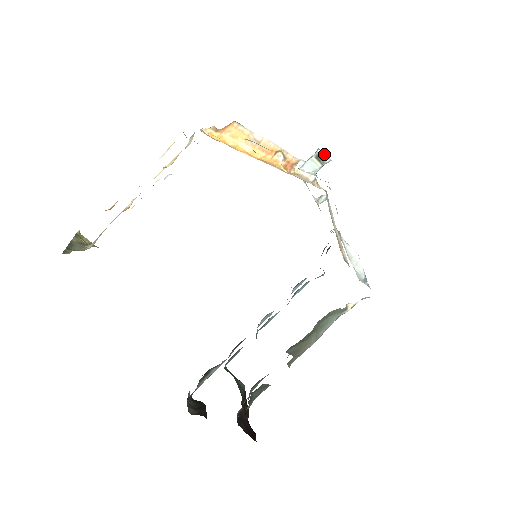
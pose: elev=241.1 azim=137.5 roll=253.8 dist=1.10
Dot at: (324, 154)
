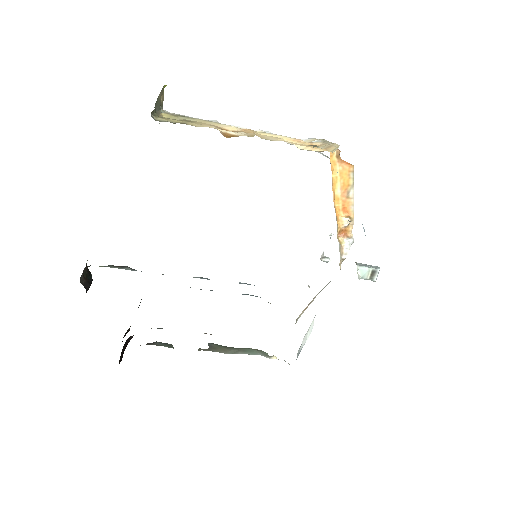
Dot at: occluded
